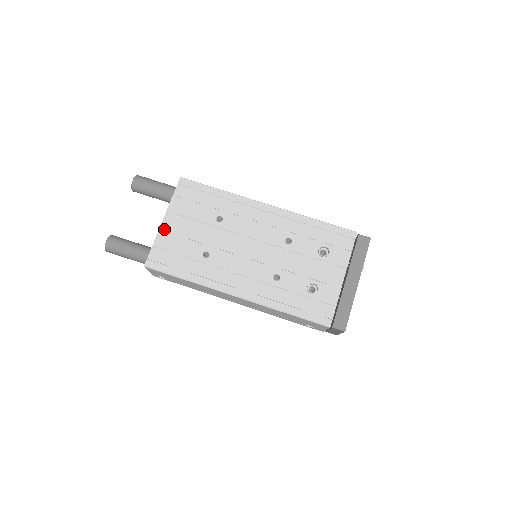
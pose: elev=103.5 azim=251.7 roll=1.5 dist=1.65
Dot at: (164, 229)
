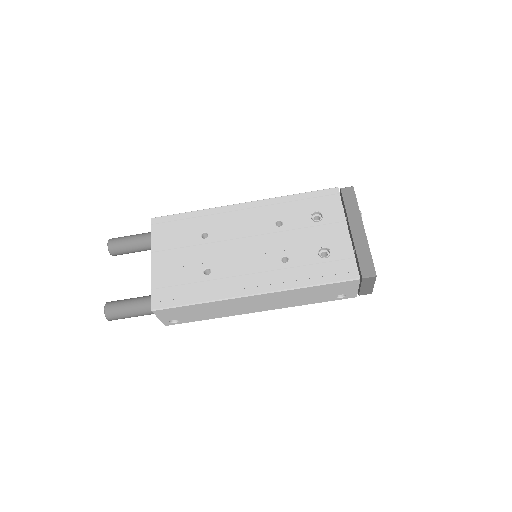
Dot at: (156, 269)
